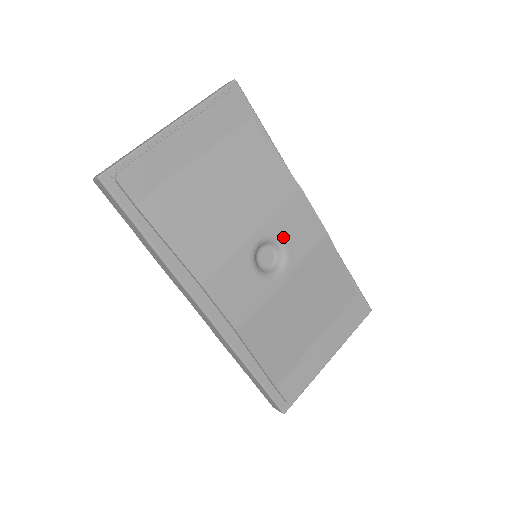
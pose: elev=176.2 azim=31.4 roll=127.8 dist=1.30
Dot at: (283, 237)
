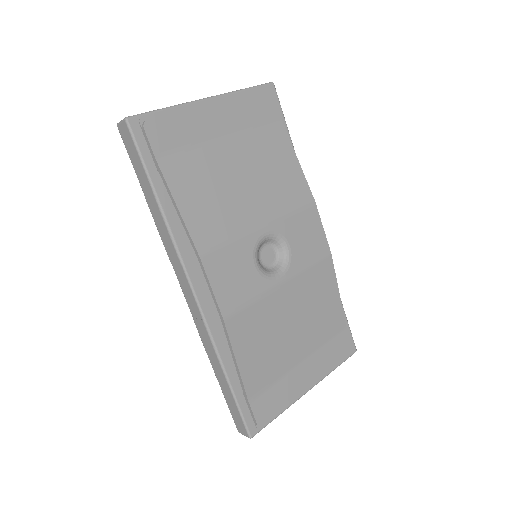
Dot at: (289, 240)
